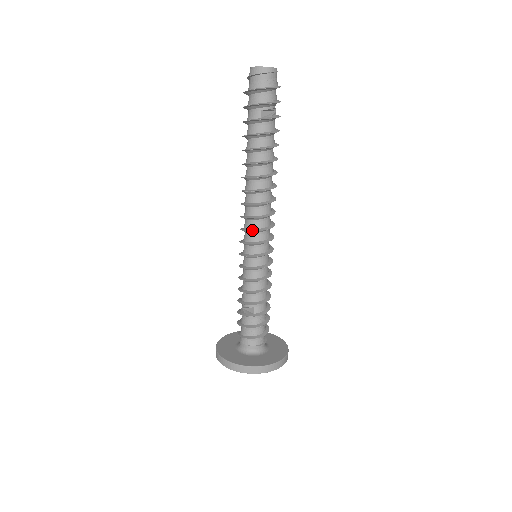
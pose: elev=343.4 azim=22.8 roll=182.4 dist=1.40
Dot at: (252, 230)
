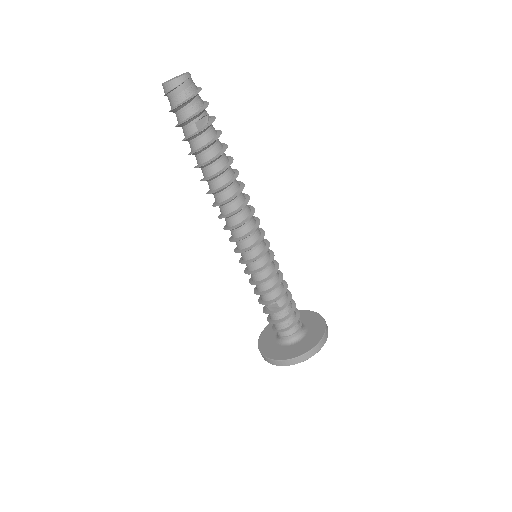
Dot at: (242, 238)
